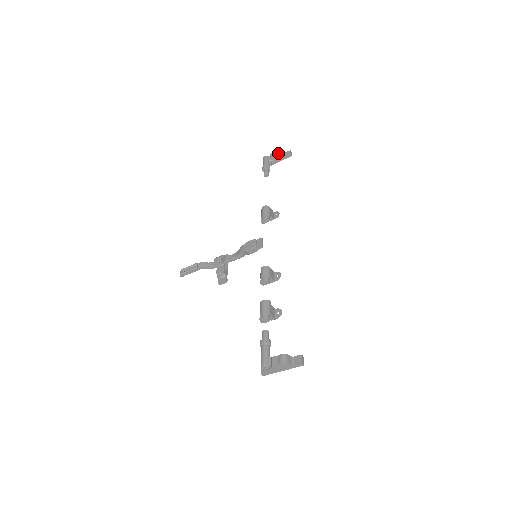
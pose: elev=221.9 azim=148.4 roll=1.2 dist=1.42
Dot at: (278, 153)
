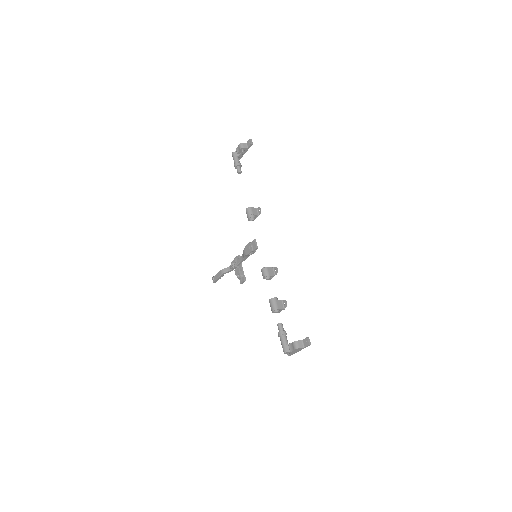
Dot at: (241, 148)
